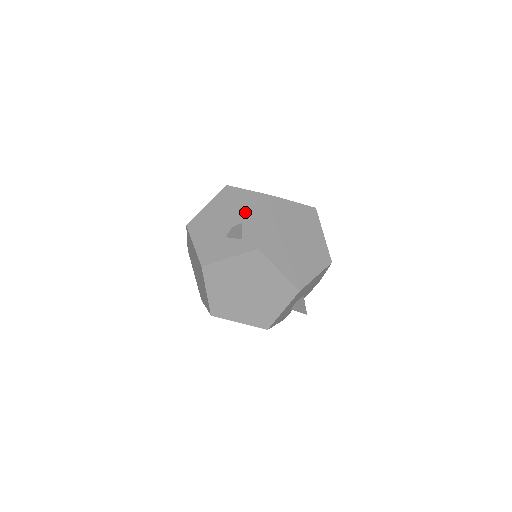
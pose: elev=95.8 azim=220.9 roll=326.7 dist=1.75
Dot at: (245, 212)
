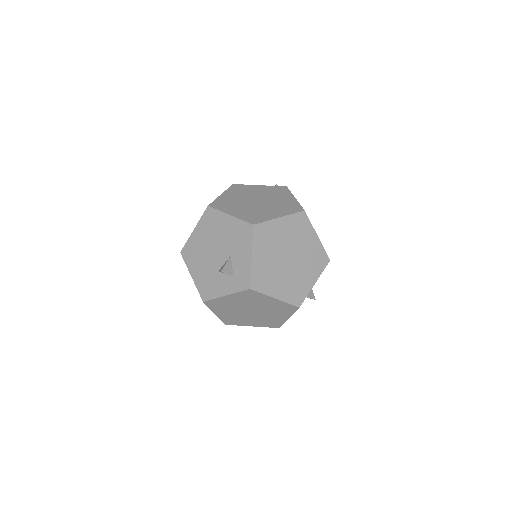
Dot at: (231, 243)
